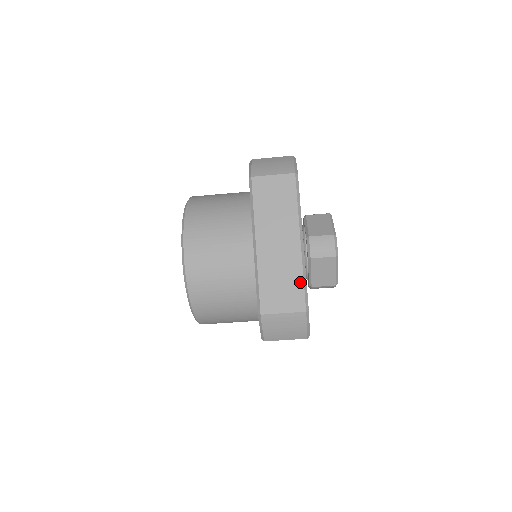
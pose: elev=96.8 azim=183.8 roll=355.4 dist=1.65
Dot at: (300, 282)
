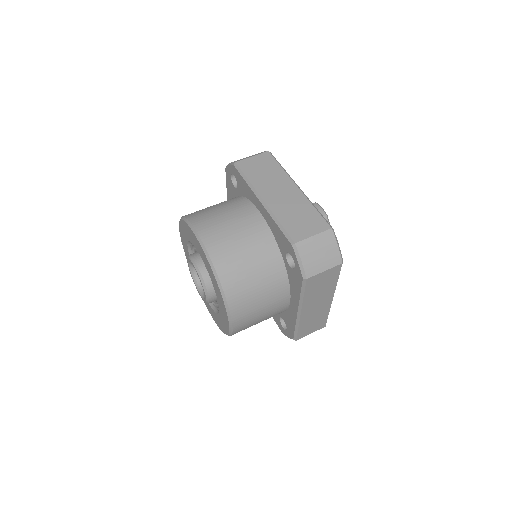
Dot at: (314, 211)
